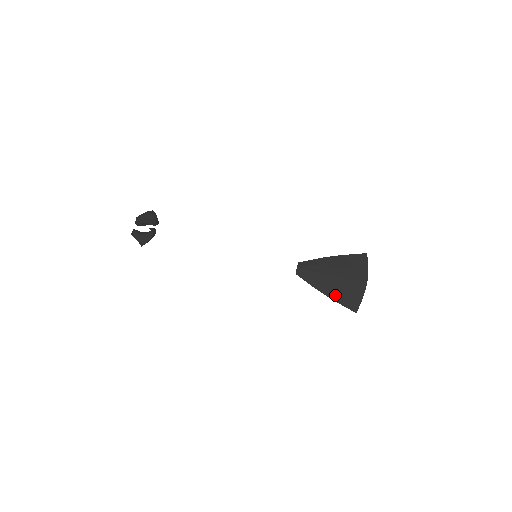
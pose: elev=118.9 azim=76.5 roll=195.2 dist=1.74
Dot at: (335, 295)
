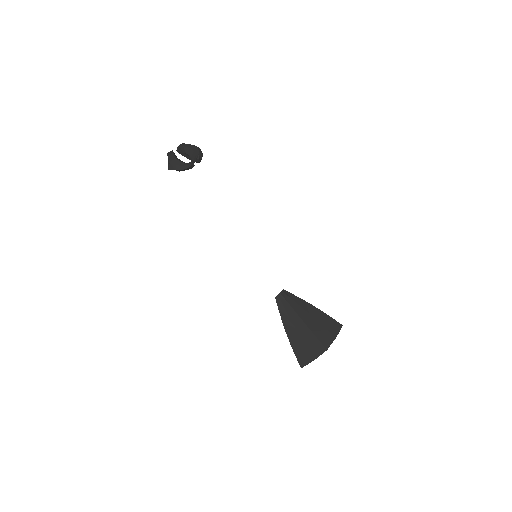
Dot at: (294, 340)
